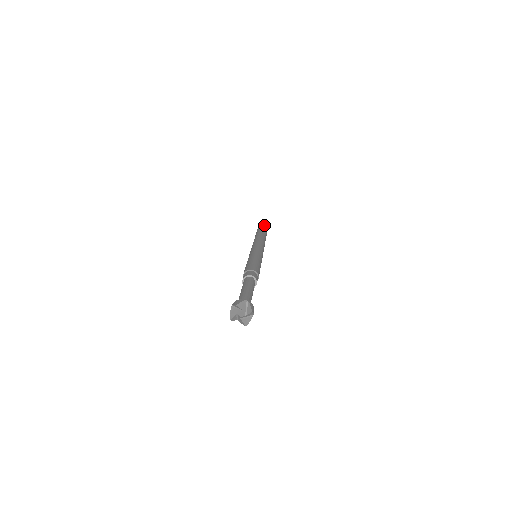
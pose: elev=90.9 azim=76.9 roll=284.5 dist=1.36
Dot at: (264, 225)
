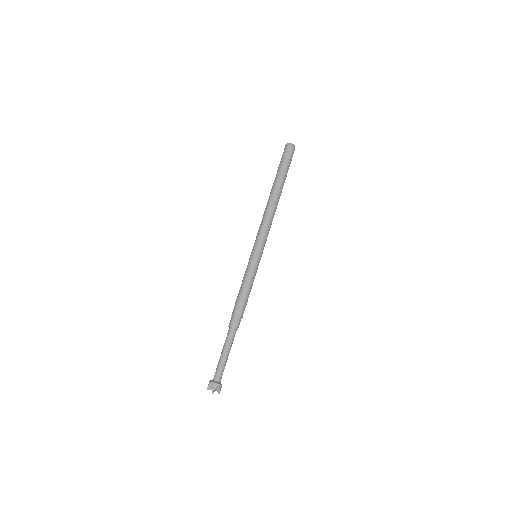
Dot at: (293, 146)
